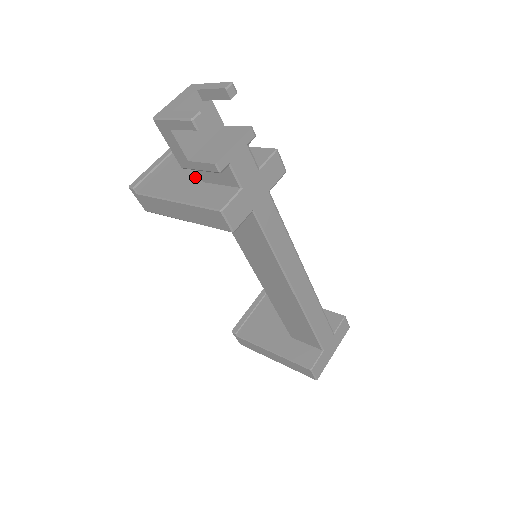
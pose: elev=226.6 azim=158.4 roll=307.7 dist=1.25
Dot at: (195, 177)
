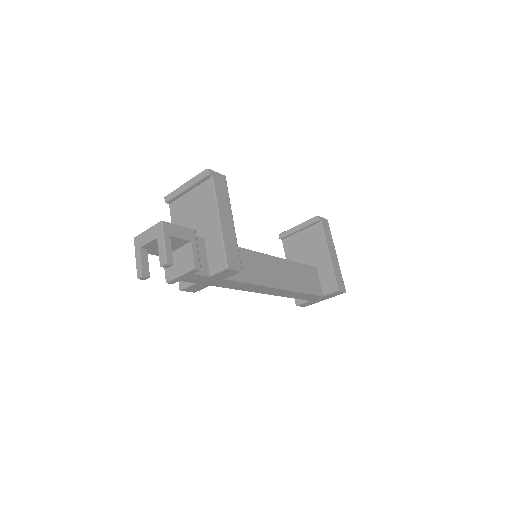
Dot at: occluded
